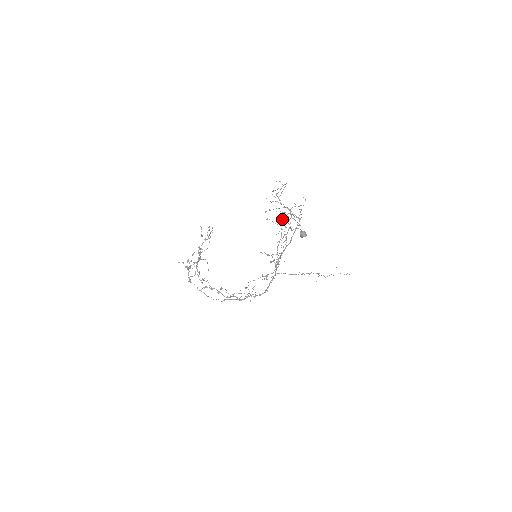
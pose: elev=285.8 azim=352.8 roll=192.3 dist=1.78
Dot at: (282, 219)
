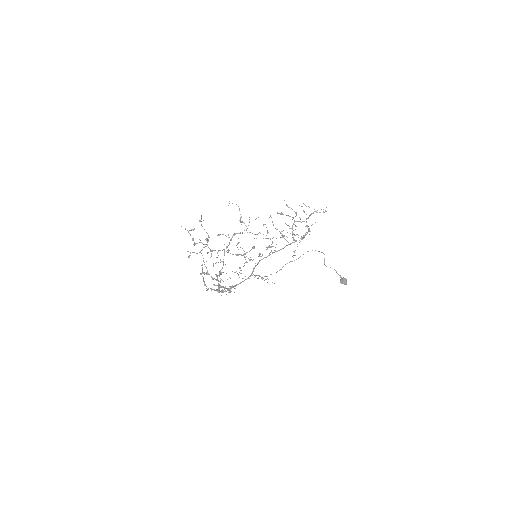
Dot at: occluded
